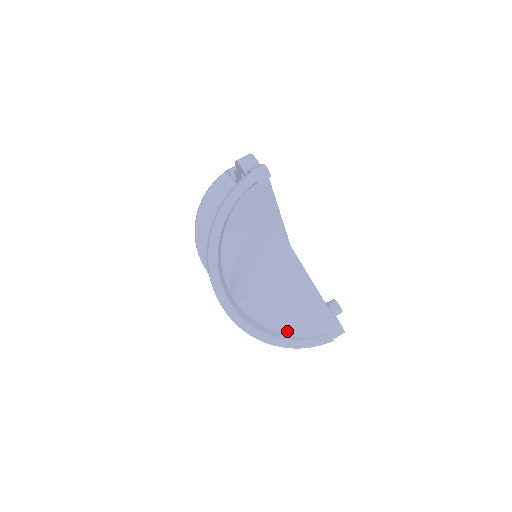
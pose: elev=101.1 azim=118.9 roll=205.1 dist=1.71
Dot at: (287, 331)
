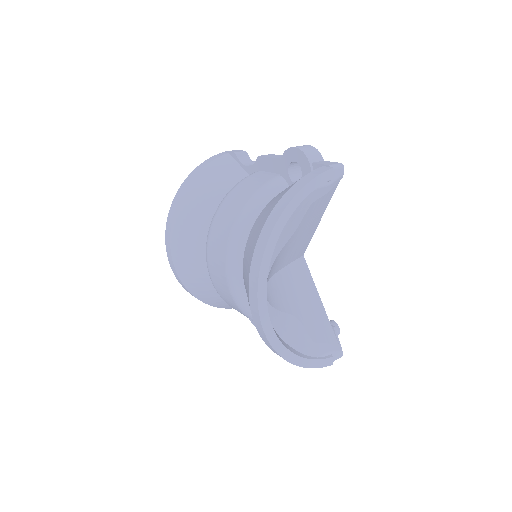
Dot at: (298, 347)
